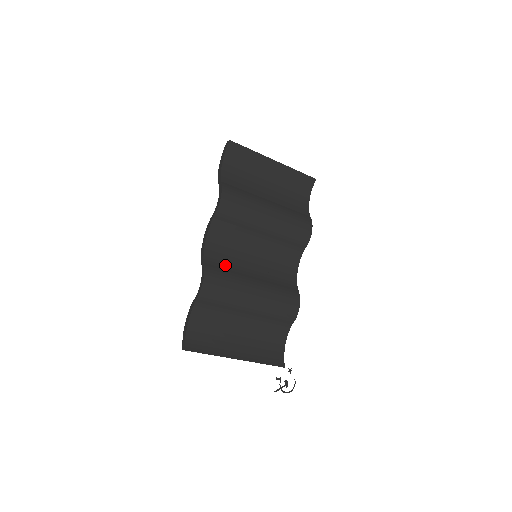
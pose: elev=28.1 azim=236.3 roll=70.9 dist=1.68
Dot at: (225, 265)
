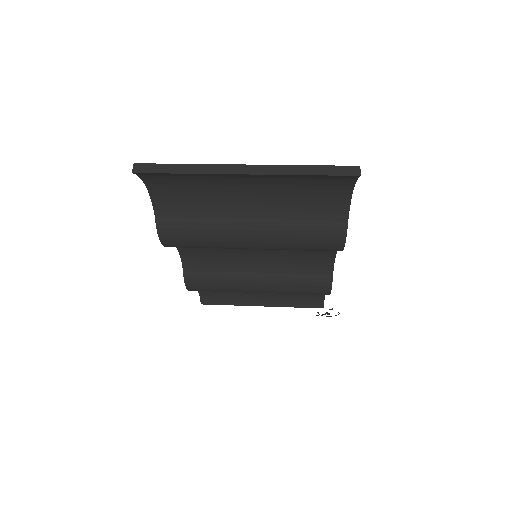
Dot at: (213, 267)
